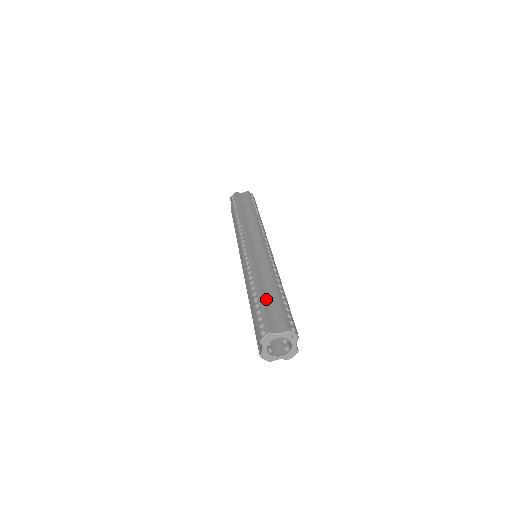
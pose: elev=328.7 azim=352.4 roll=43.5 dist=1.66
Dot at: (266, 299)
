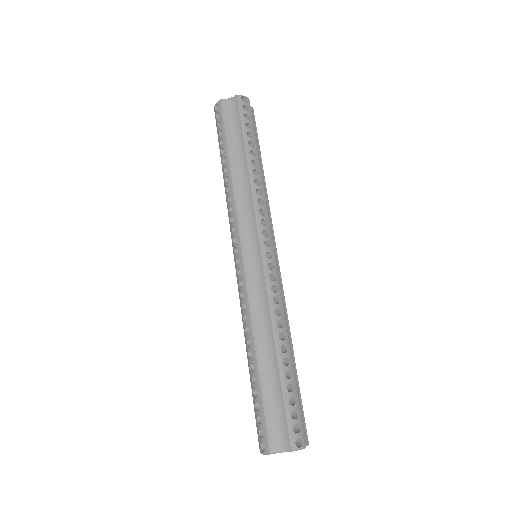
Dot at: (265, 383)
